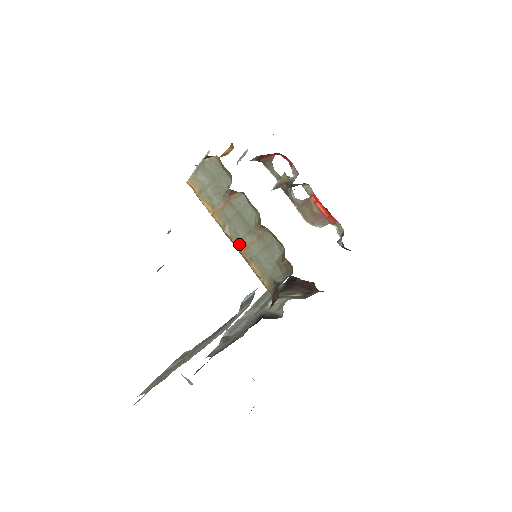
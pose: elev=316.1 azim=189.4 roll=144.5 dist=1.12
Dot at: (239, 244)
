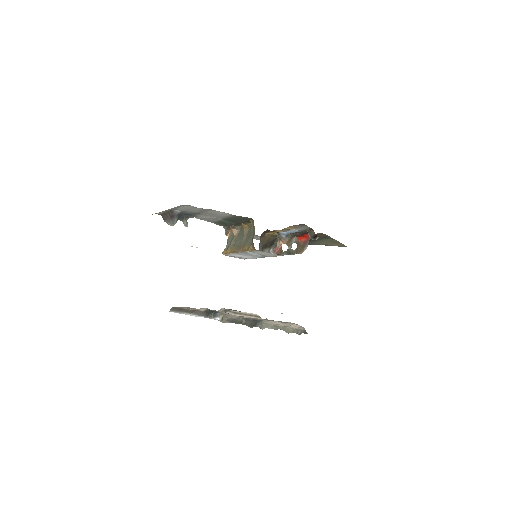
Dot at: (240, 248)
